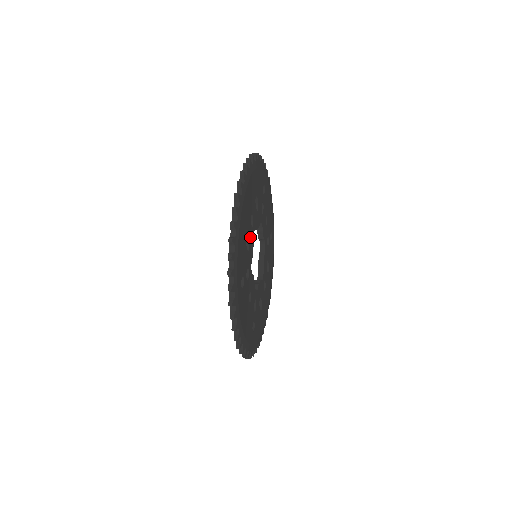
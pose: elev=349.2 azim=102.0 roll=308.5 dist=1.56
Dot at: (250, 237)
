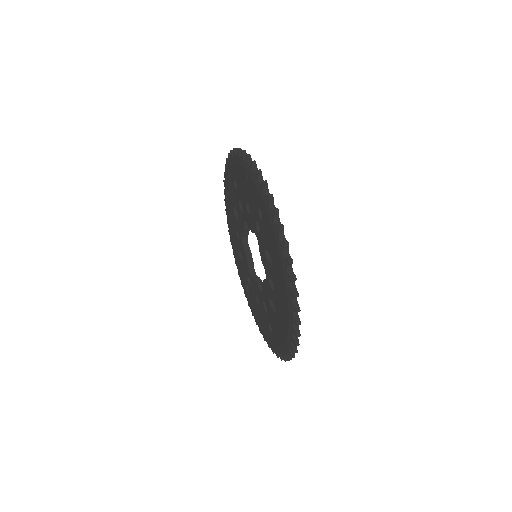
Dot at: occluded
